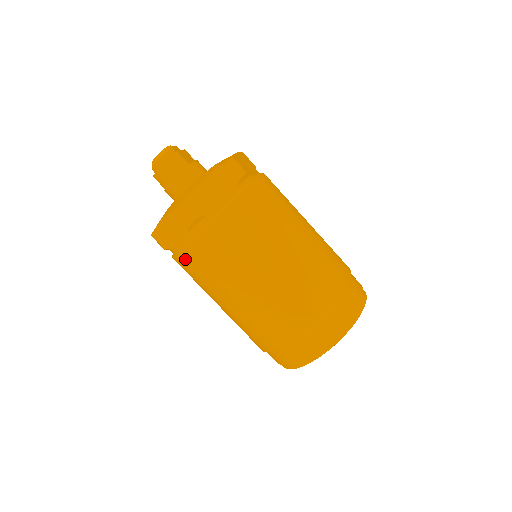
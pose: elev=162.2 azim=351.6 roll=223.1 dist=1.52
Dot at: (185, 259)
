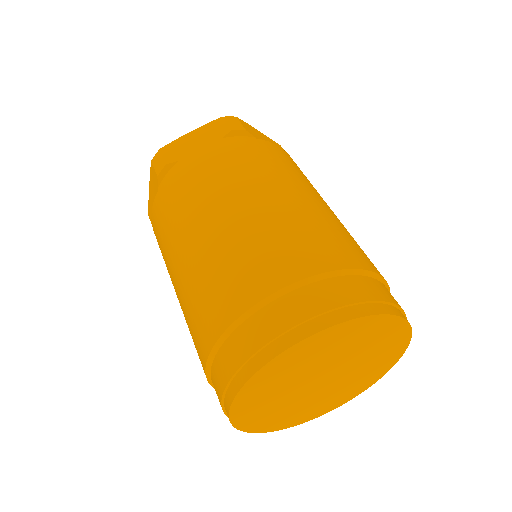
Dot at: (154, 228)
